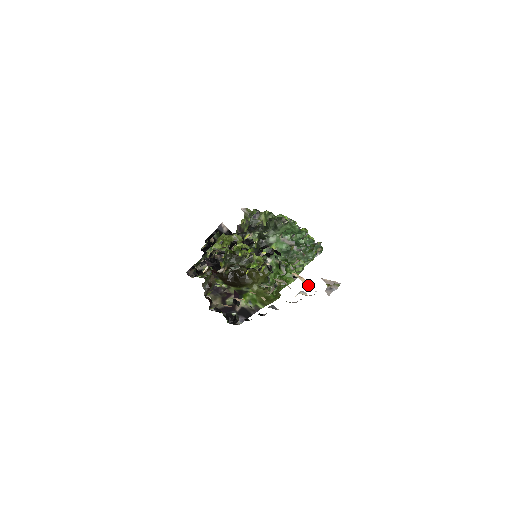
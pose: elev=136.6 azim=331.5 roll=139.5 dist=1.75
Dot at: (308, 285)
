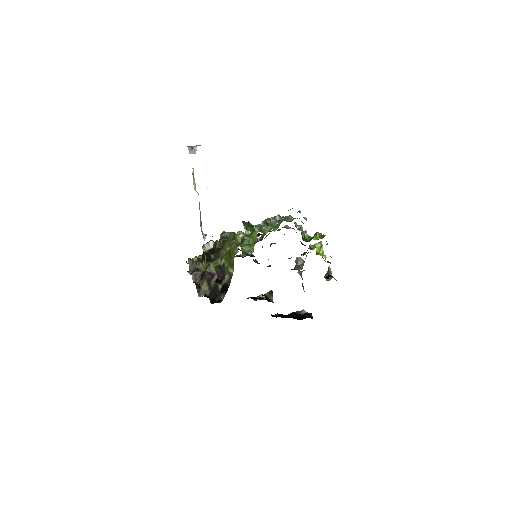
Dot at: occluded
